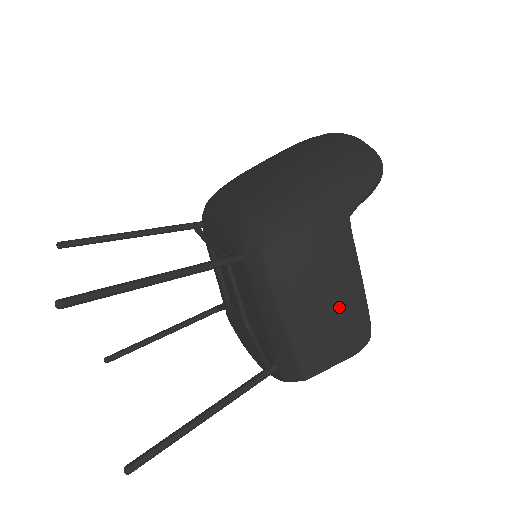
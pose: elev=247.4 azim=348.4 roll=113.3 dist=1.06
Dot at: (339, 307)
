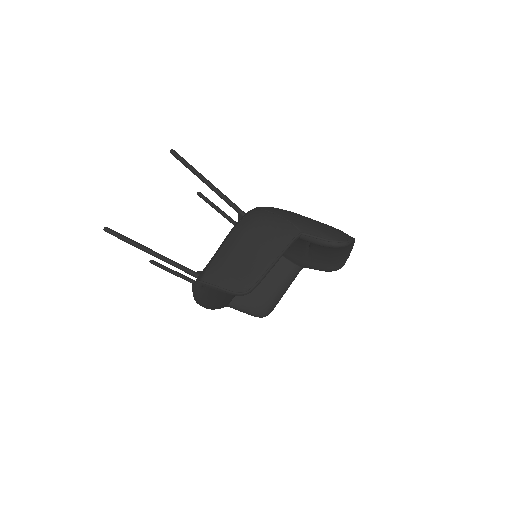
Dot at: (251, 259)
